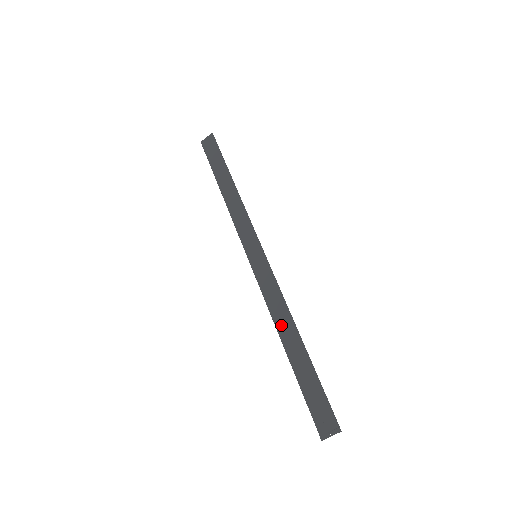
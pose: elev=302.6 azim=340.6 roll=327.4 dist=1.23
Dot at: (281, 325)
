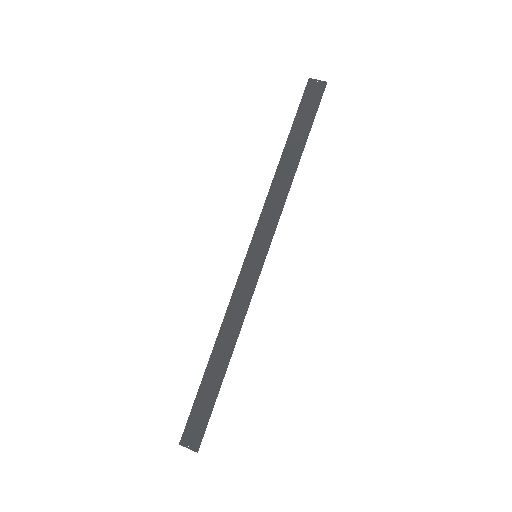
Dot at: (224, 335)
